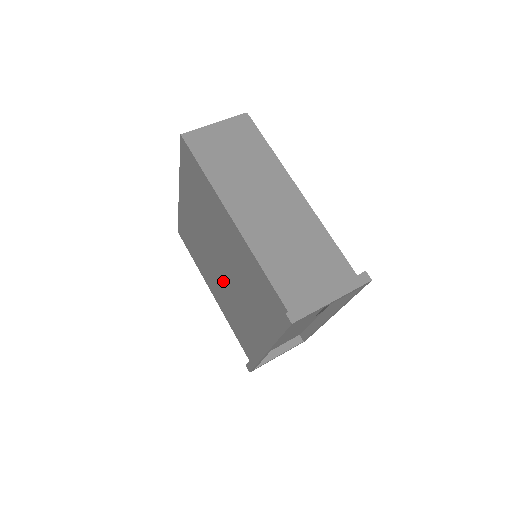
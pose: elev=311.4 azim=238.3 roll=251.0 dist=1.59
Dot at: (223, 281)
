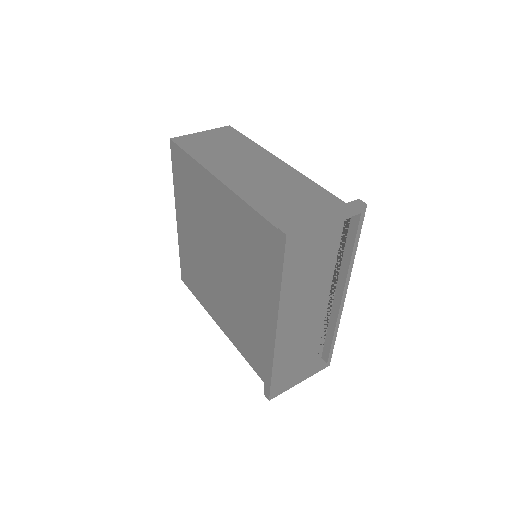
Dot at: (225, 287)
